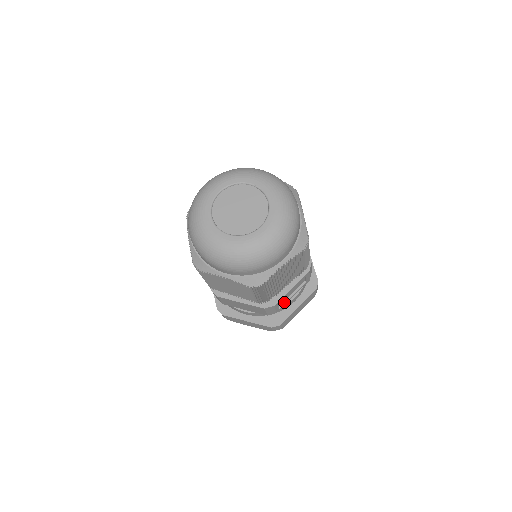
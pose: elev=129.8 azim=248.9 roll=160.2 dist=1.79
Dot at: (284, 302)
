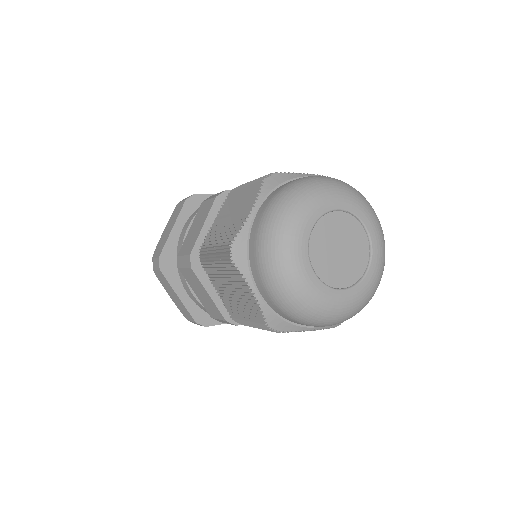
Dot at: occluded
